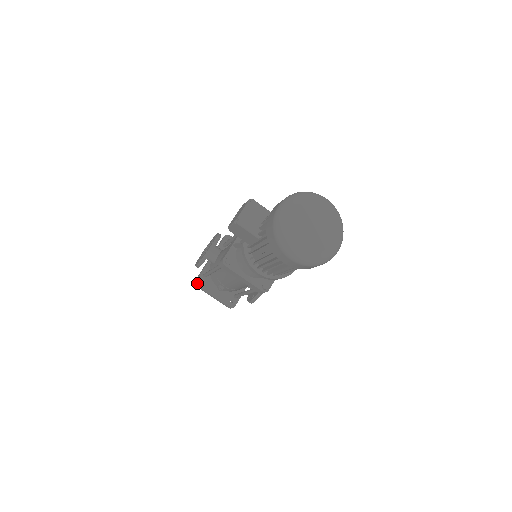
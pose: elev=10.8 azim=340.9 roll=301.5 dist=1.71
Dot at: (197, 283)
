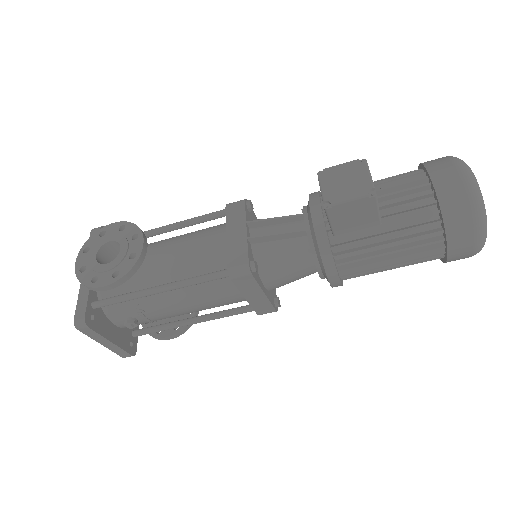
Dot at: (87, 322)
